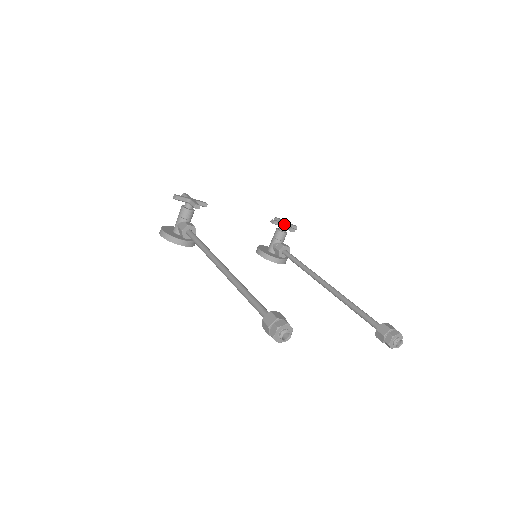
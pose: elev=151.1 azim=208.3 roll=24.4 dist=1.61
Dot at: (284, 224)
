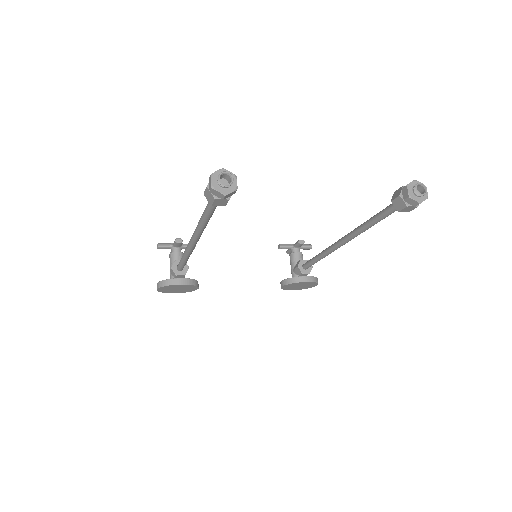
Dot at: (293, 244)
